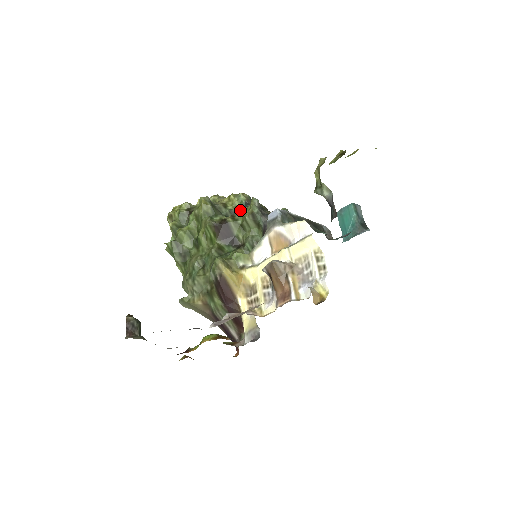
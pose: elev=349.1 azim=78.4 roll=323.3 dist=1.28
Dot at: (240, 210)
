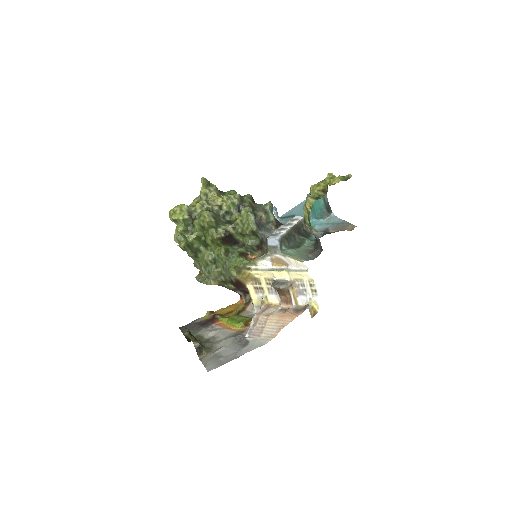
Dot at: (239, 223)
